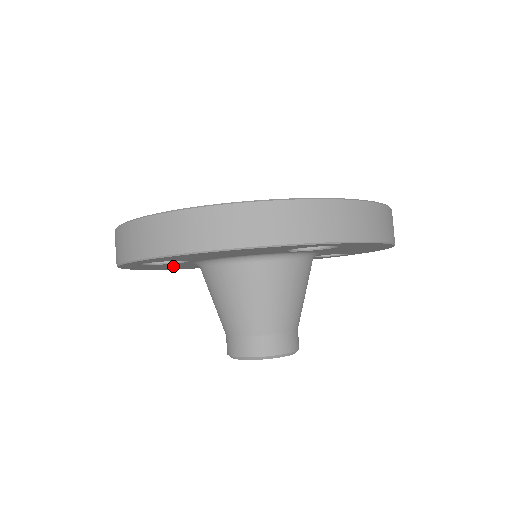
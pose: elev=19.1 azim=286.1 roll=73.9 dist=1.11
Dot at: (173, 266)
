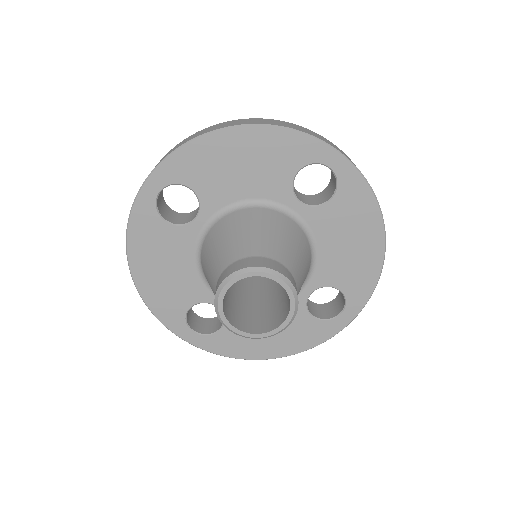
Dot at: (170, 268)
